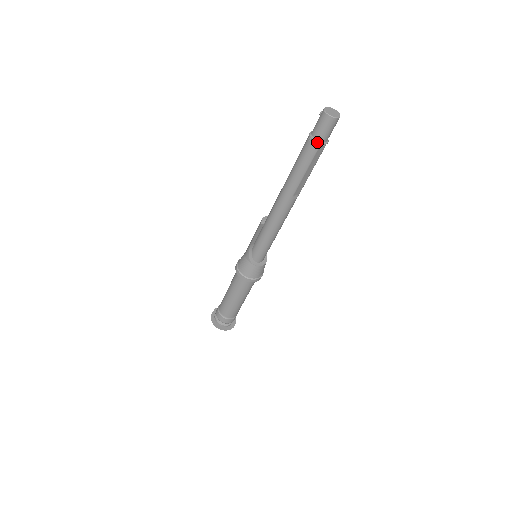
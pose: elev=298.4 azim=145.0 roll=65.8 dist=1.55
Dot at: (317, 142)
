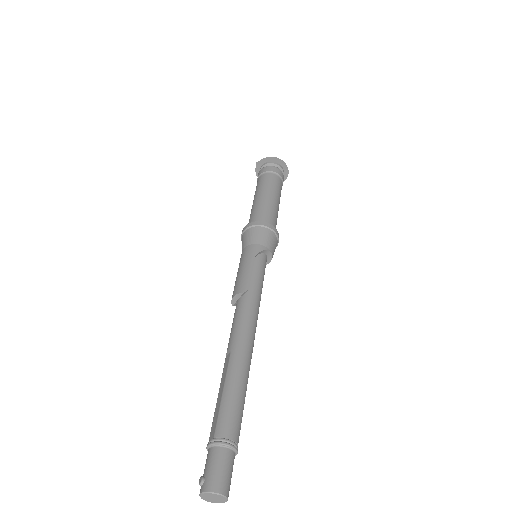
Dot at: occluded
